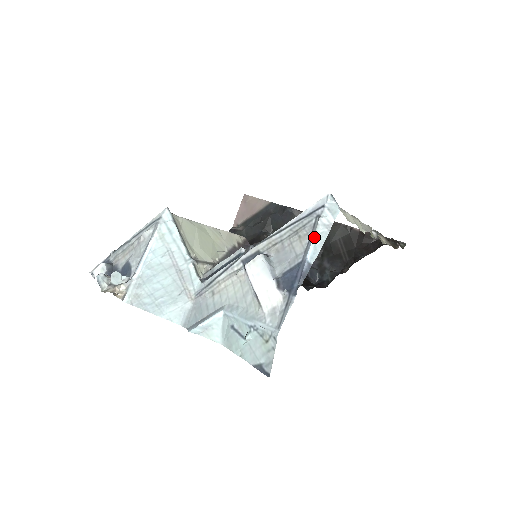
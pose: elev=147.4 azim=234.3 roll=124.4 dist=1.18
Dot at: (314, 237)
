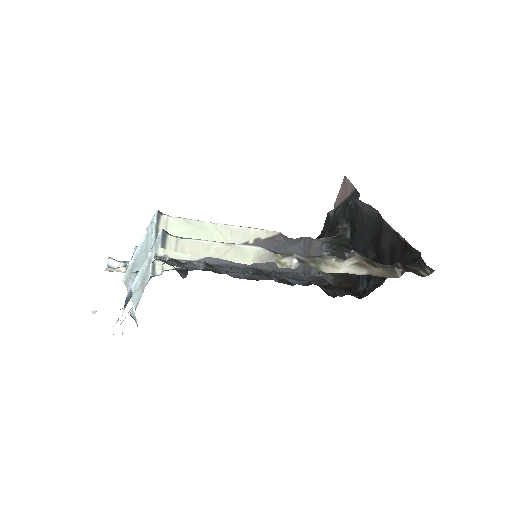
Dot at: (141, 269)
